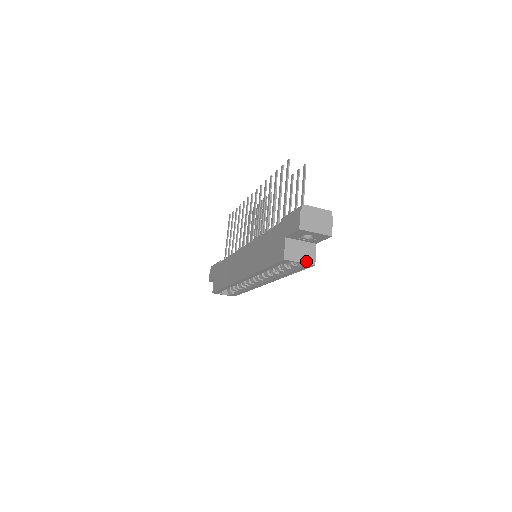
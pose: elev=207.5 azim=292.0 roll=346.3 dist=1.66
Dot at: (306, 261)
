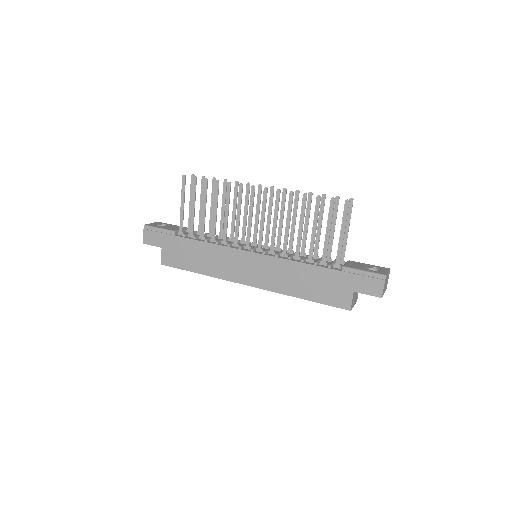
Dot at: (355, 302)
